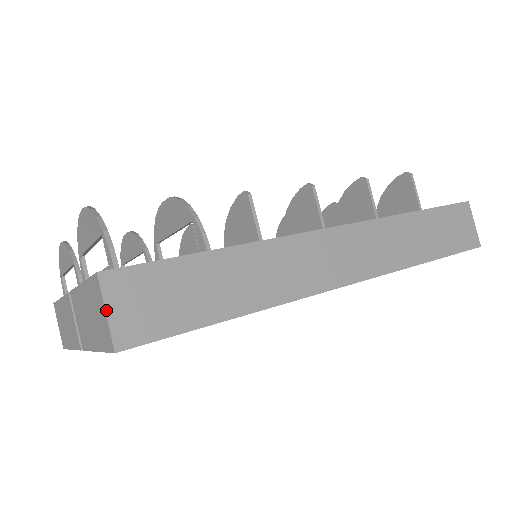
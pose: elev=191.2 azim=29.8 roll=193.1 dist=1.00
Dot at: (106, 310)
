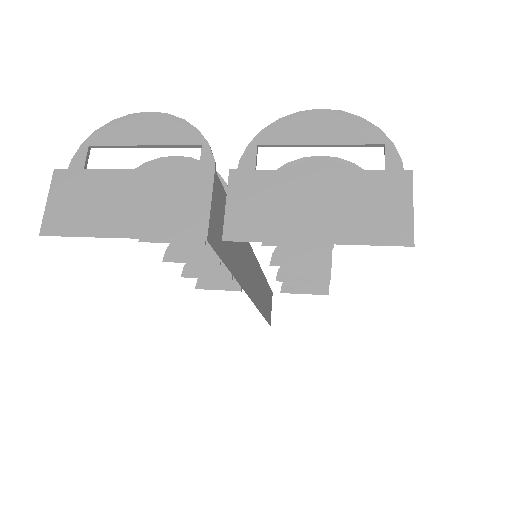
Dot at: occluded
